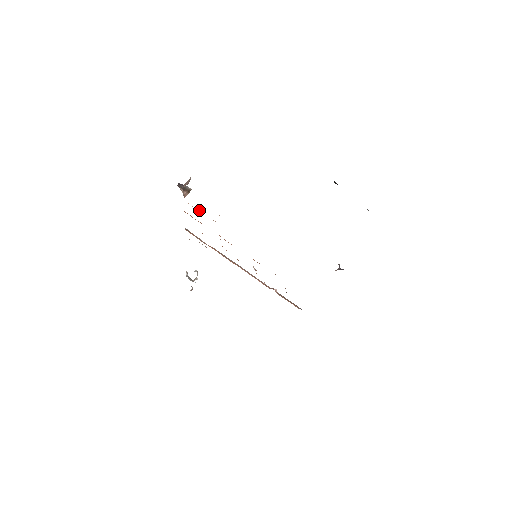
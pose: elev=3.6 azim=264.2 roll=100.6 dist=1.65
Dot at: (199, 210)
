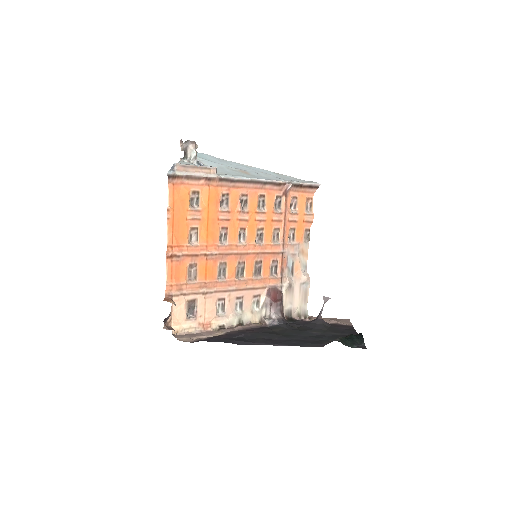
Dot at: (190, 311)
